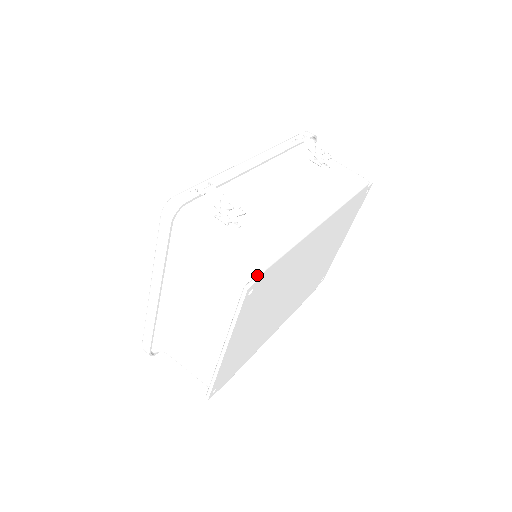
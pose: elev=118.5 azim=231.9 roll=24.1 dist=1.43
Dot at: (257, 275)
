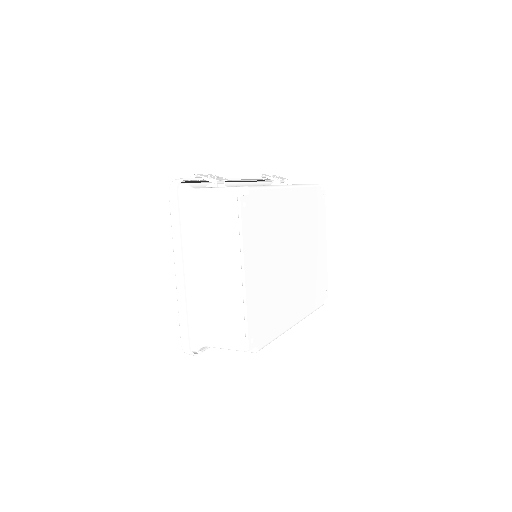
Dot at: (245, 192)
